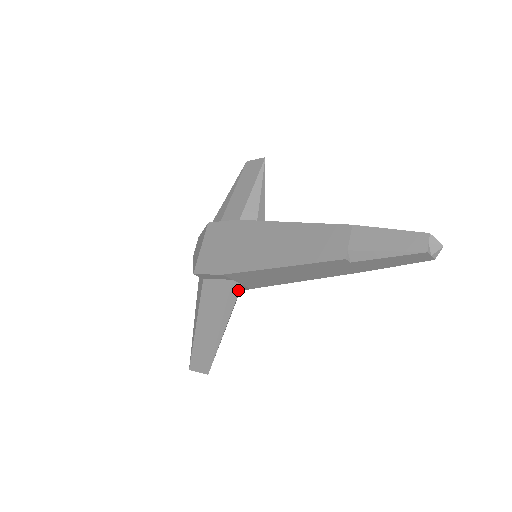
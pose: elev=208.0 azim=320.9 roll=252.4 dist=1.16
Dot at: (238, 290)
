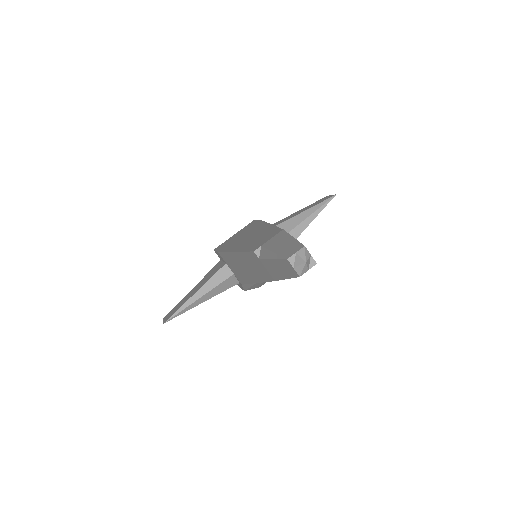
Dot at: (227, 276)
